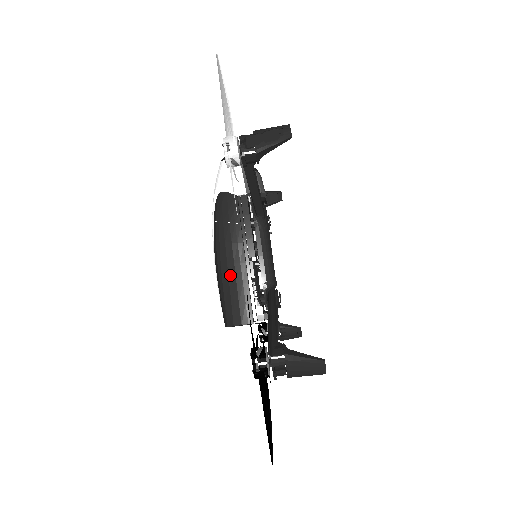
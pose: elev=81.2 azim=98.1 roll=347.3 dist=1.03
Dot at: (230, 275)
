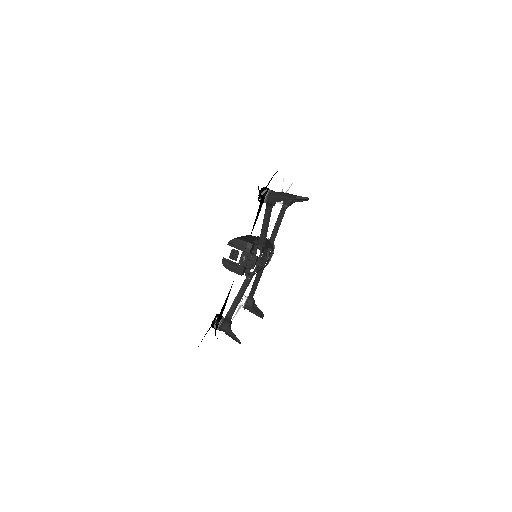
Dot at: occluded
